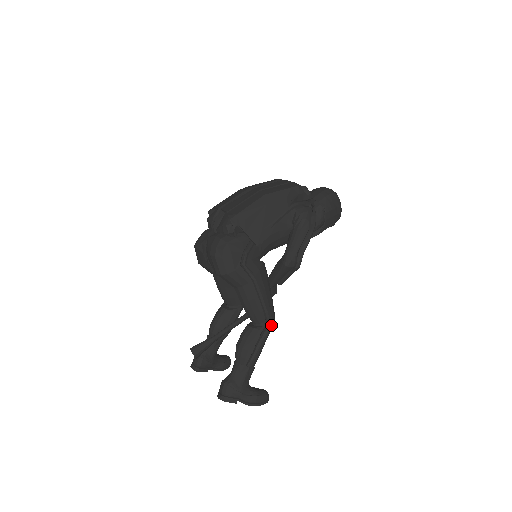
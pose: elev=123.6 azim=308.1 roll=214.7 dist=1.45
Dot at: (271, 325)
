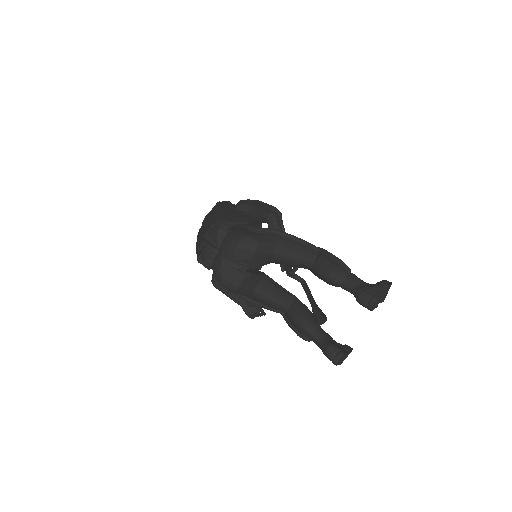
Dot at: (319, 248)
